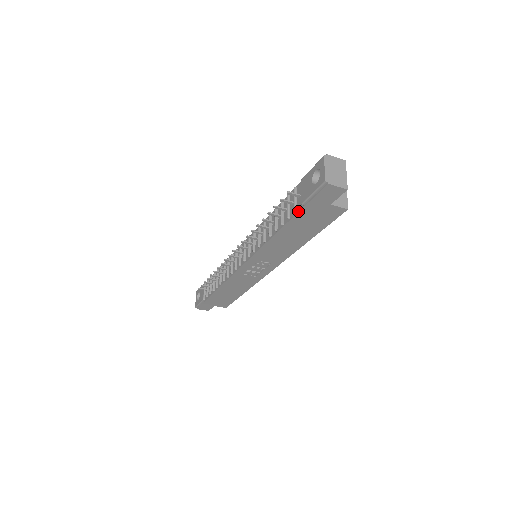
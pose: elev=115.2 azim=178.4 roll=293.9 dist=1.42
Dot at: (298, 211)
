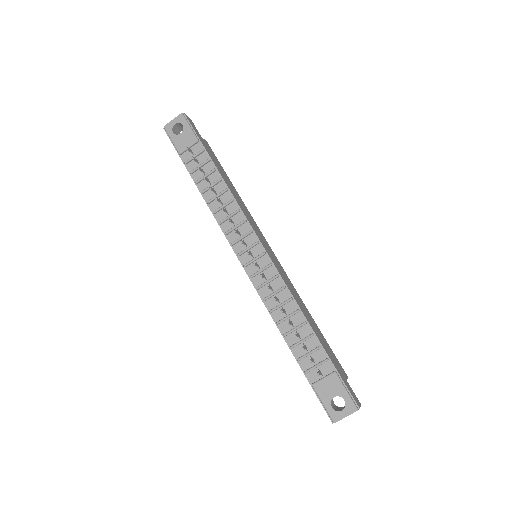
Dot at: (306, 376)
